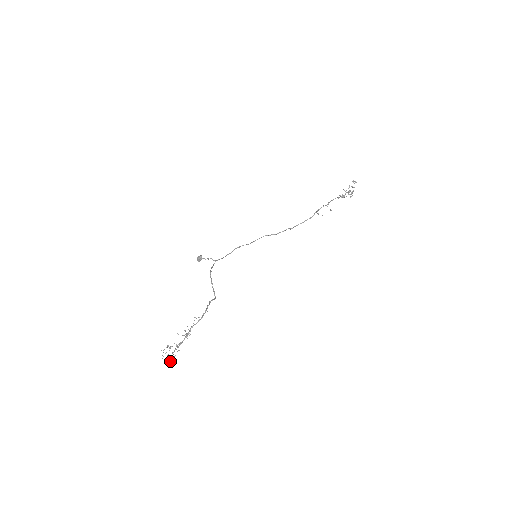
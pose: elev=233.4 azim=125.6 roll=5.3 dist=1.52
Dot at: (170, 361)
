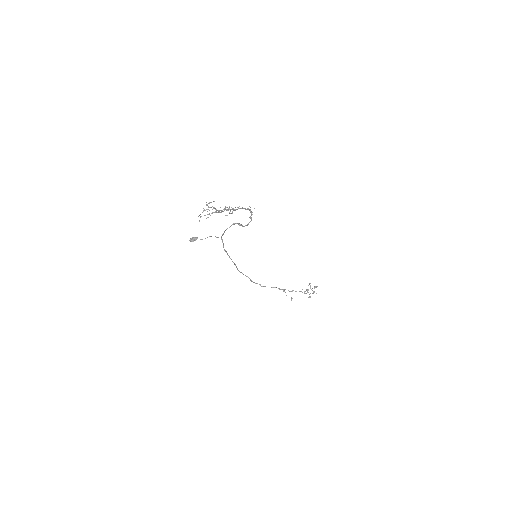
Dot at: occluded
